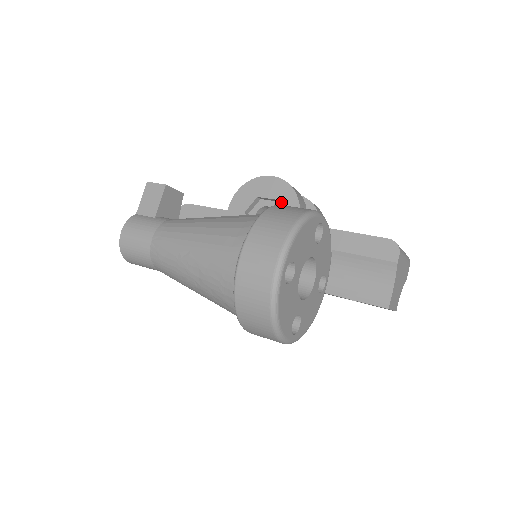
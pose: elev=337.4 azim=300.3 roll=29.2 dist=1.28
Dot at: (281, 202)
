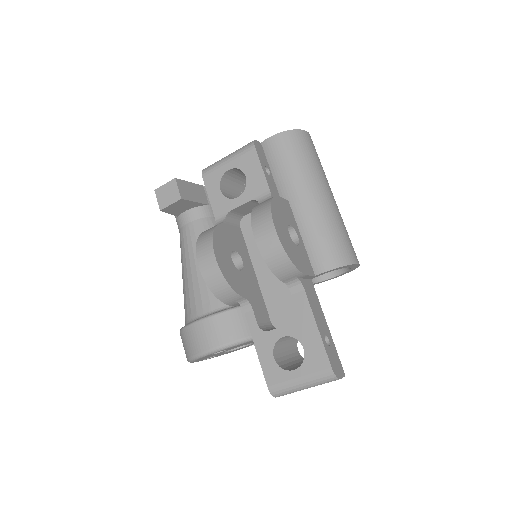
Dot at: occluded
